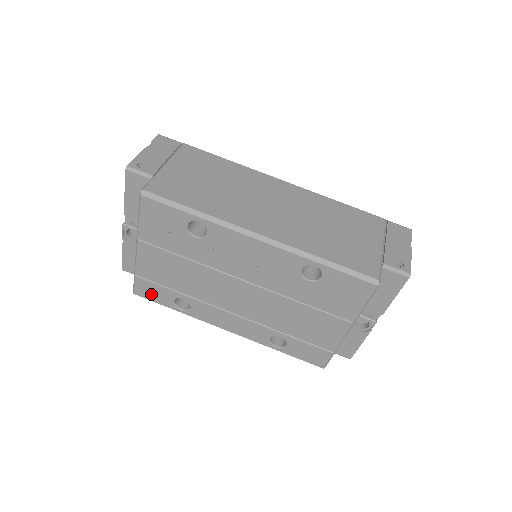
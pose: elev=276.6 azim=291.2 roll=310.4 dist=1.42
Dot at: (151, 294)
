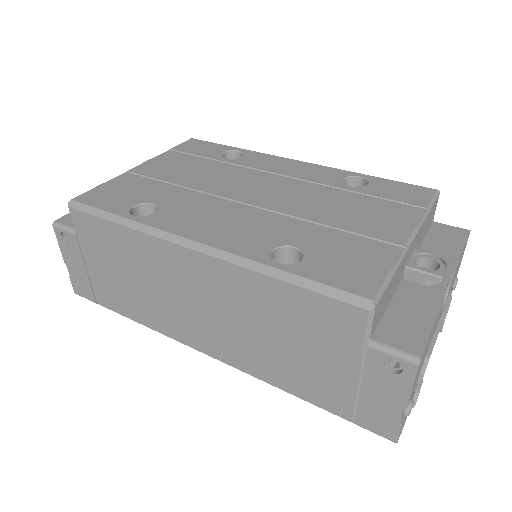
Dot at: (102, 200)
